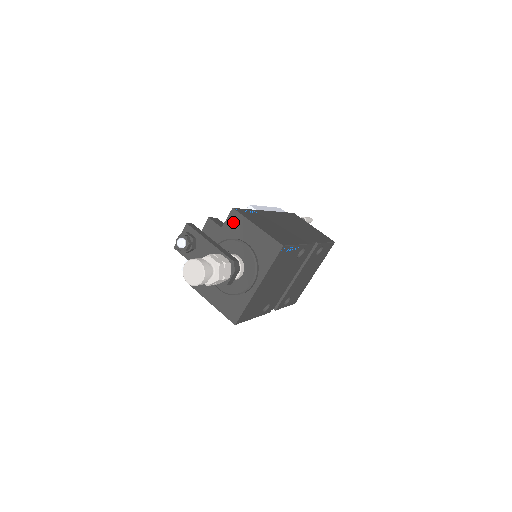
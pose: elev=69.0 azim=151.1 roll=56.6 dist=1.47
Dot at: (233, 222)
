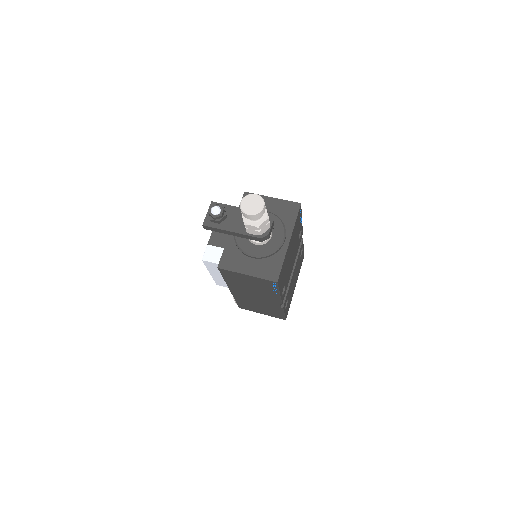
Dot at: occluded
